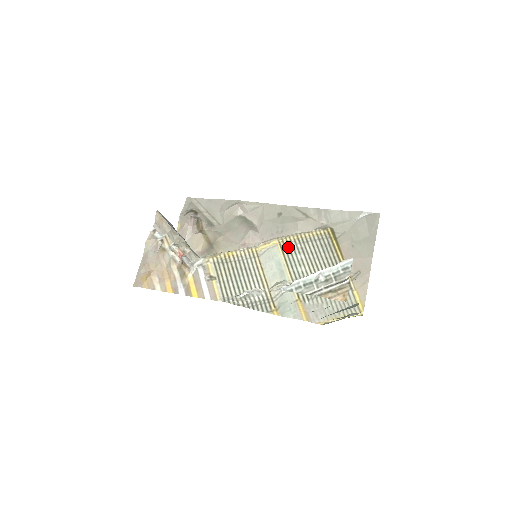
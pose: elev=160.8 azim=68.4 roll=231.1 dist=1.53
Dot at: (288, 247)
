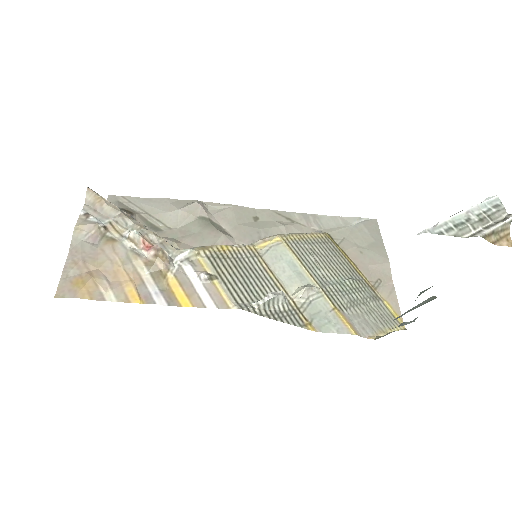
Dot at: (296, 246)
